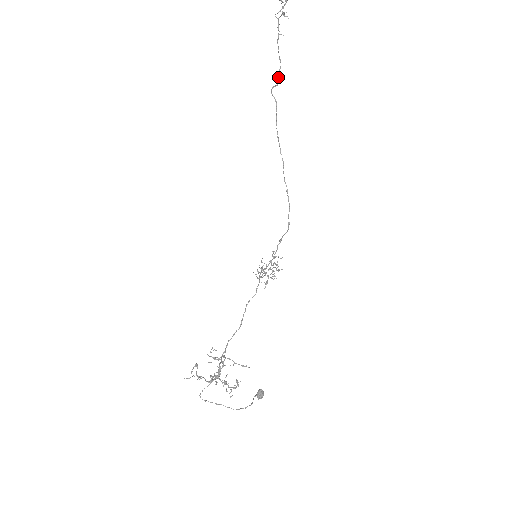
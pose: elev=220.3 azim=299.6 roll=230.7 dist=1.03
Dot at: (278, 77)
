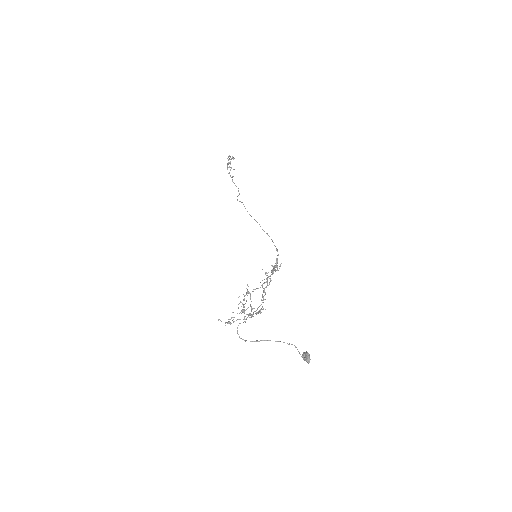
Dot at: occluded
